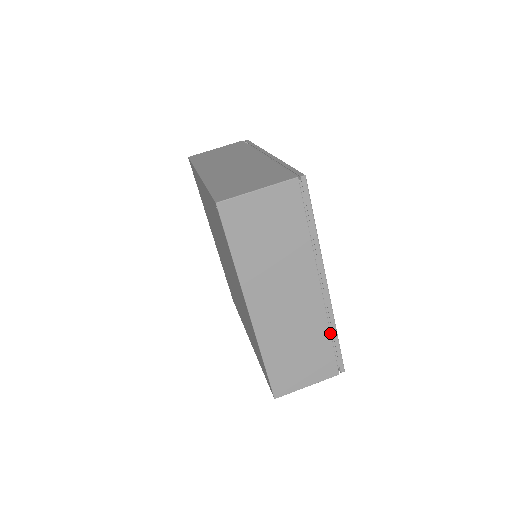
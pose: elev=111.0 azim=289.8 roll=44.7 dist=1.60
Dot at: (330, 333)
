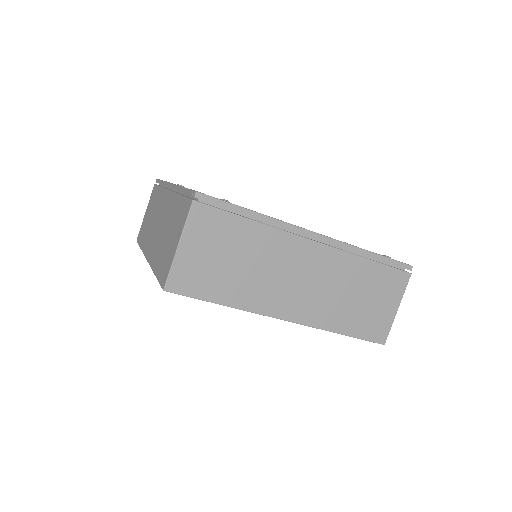
Dot at: (365, 259)
